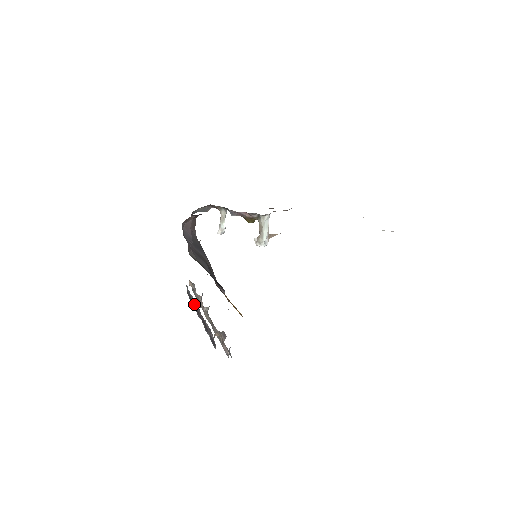
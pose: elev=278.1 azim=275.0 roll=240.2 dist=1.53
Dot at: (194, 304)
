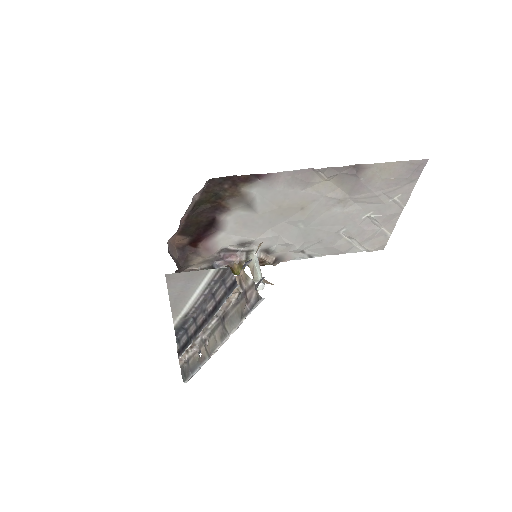
Dot at: (192, 334)
